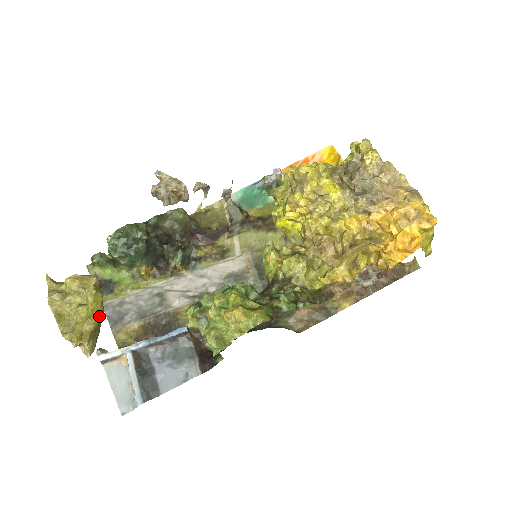
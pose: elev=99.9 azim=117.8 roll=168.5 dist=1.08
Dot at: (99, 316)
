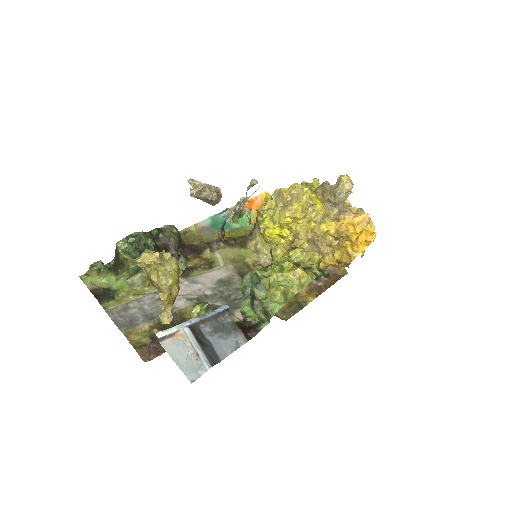
Dot at: occluded
